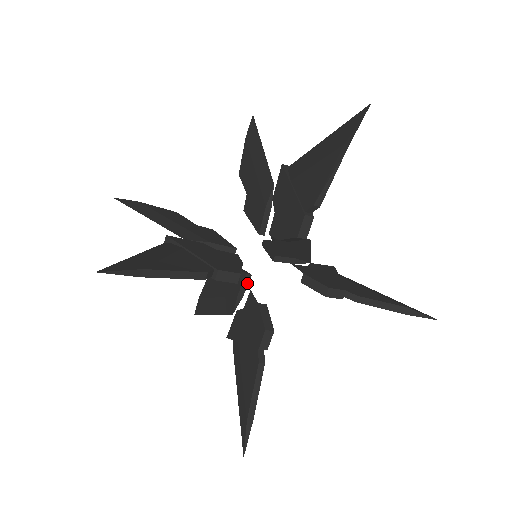
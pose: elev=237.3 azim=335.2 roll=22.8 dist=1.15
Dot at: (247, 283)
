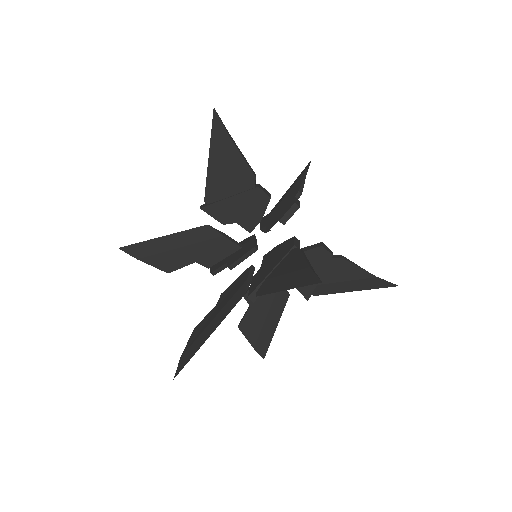
Dot at: (253, 273)
